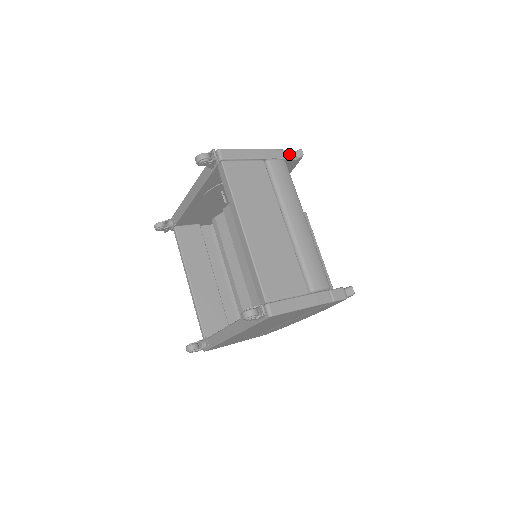
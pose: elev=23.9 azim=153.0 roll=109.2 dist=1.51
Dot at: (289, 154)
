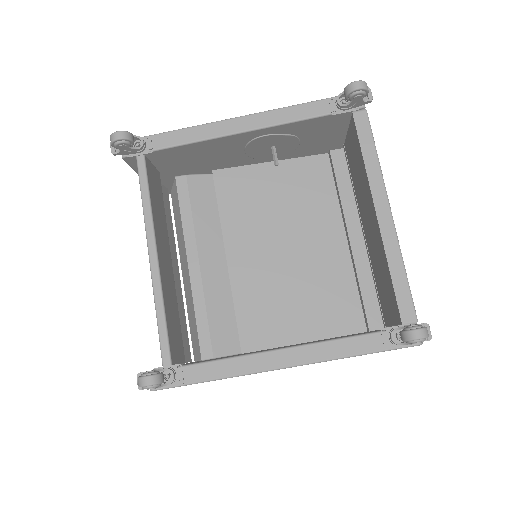
Dot at: occluded
